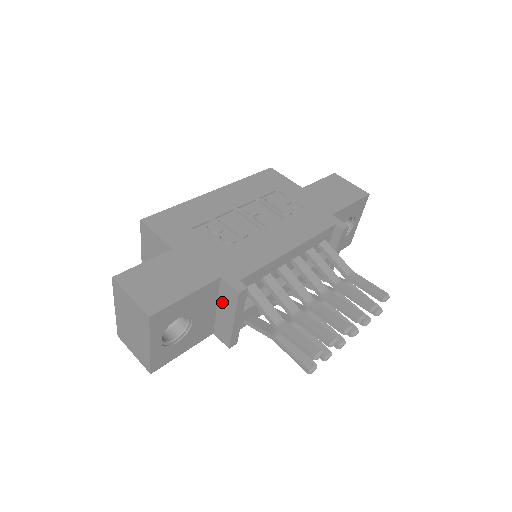
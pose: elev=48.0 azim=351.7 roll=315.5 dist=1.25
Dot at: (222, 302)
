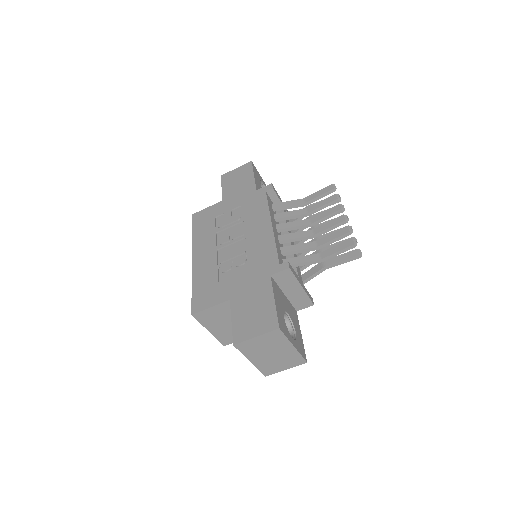
Dot at: (285, 287)
